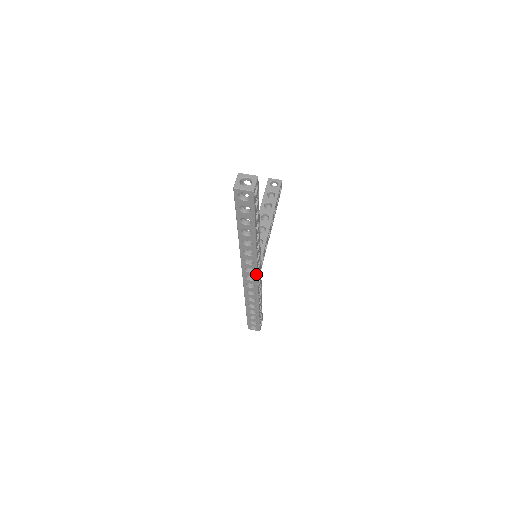
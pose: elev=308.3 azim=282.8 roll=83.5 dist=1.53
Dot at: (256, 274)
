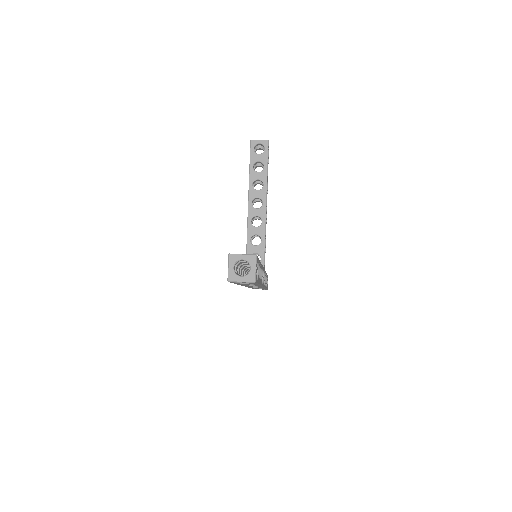
Dot at: occluded
